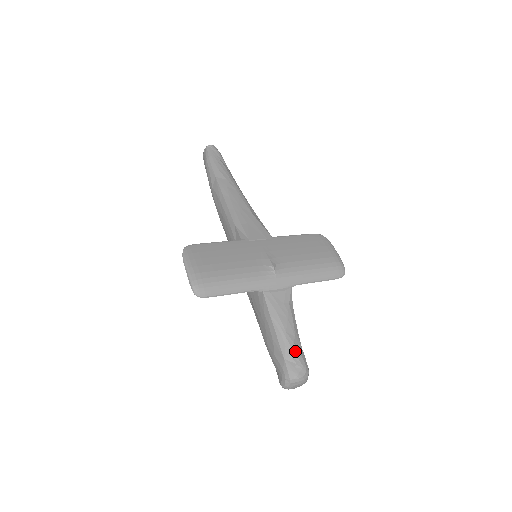
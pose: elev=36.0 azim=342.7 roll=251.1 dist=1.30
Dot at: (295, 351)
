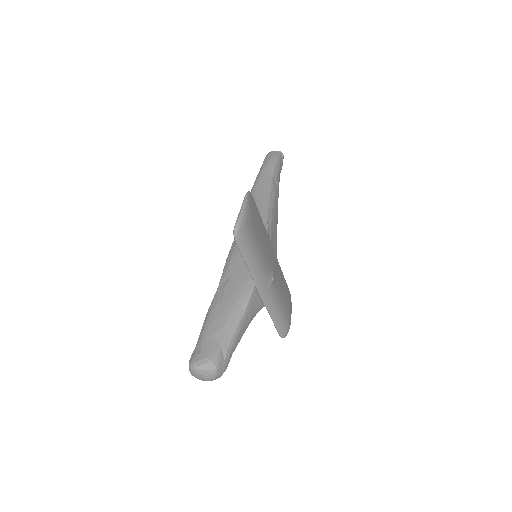
Dot at: (232, 351)
